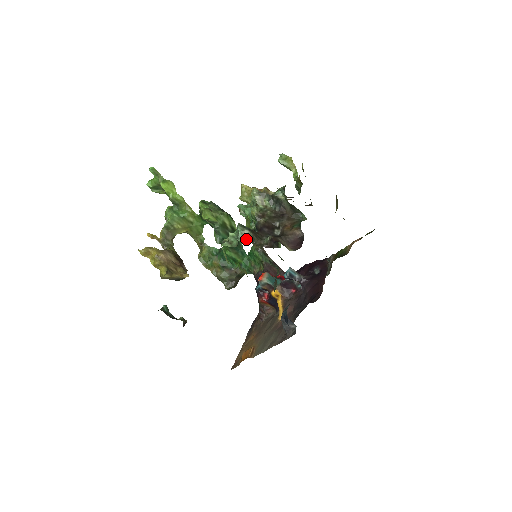
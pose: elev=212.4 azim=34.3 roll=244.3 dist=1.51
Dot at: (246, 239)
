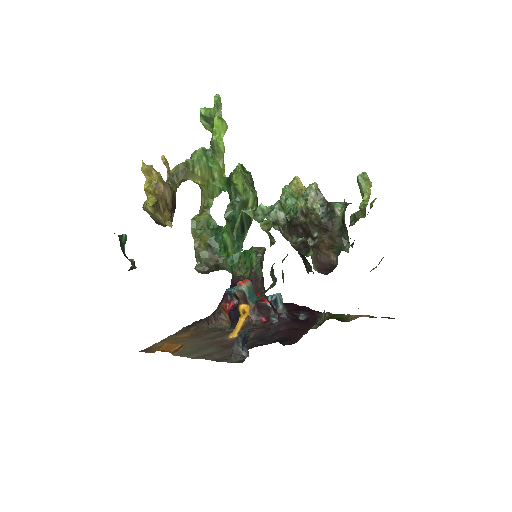
Dot at: (277, 222)
